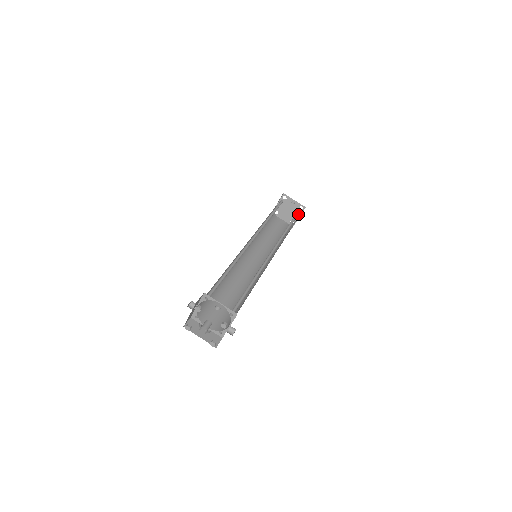
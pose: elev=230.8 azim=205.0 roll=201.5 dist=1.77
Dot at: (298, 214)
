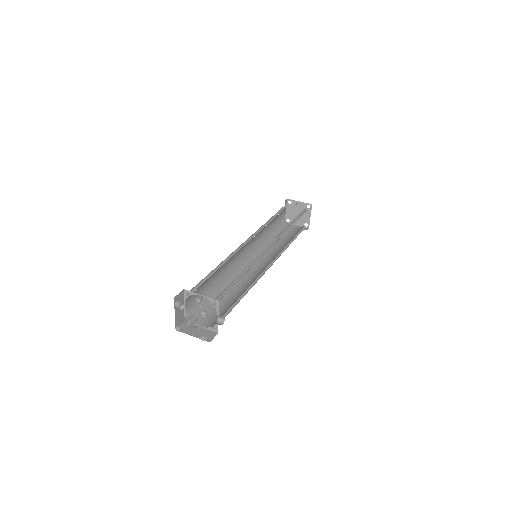
Dot at: (308, 214)
